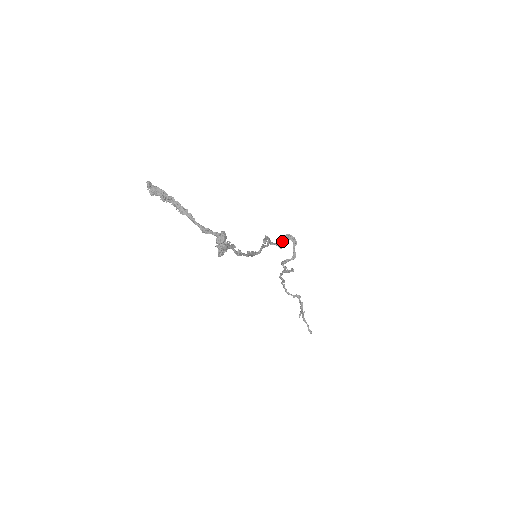
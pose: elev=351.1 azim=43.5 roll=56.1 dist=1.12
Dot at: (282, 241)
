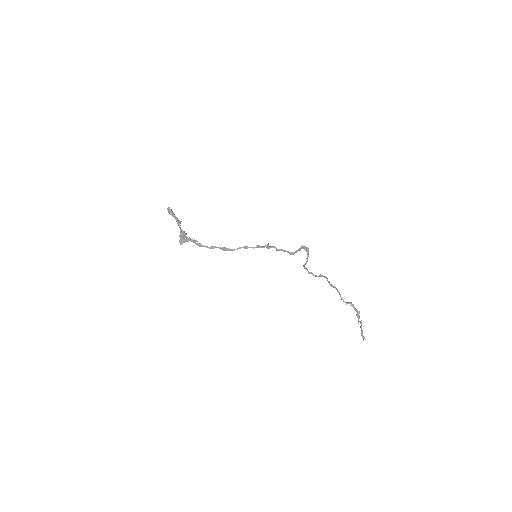
Dot at: (297, 250)
